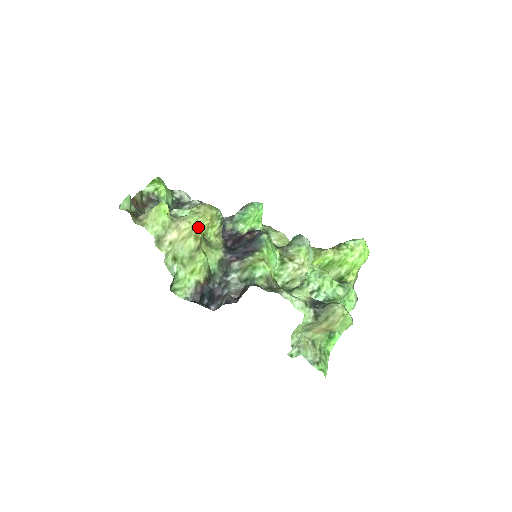
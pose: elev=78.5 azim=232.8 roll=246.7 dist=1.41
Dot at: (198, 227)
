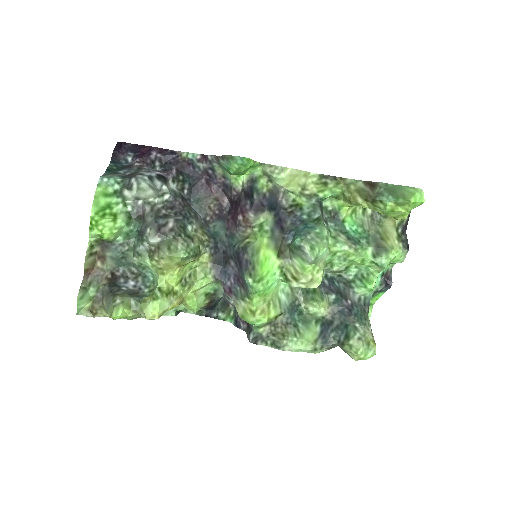
Dot at: (167, 304)
